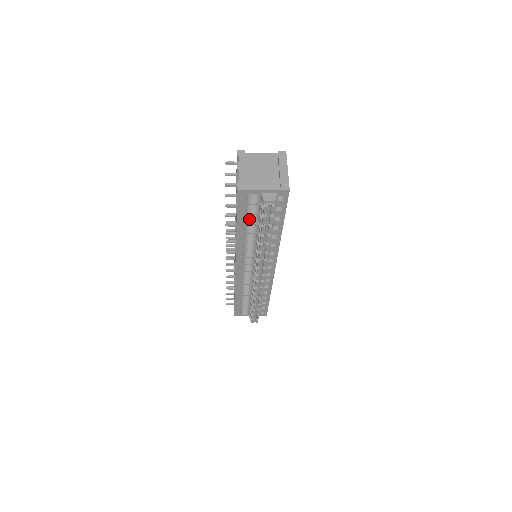
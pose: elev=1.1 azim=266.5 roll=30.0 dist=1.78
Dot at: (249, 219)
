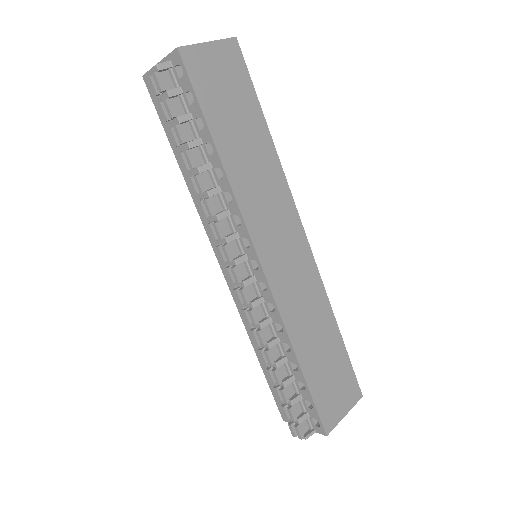
Dot at: occluded
